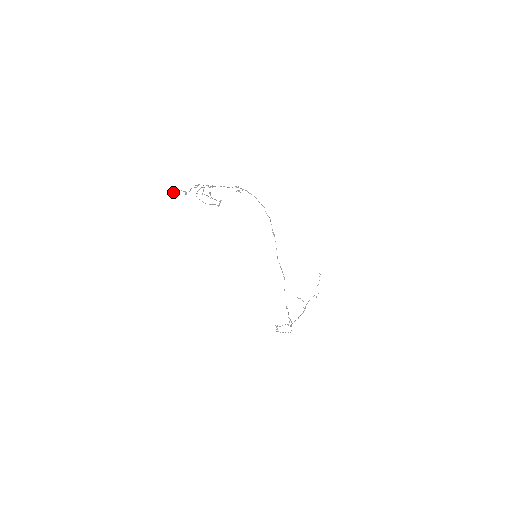
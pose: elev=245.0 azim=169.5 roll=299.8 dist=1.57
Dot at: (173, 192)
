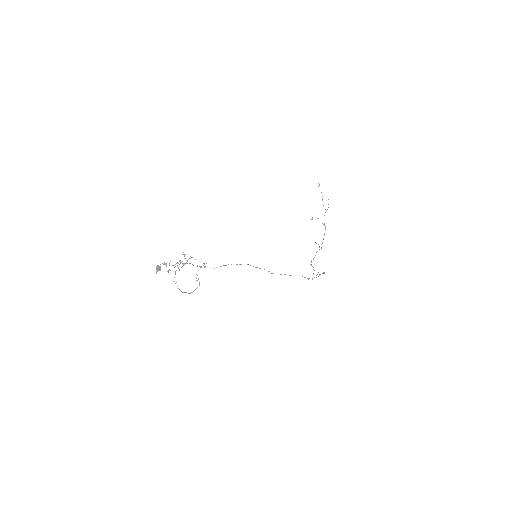
Dot at: (156, 272)
